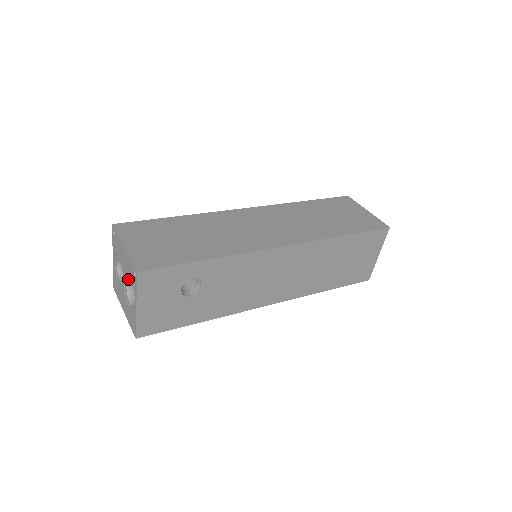
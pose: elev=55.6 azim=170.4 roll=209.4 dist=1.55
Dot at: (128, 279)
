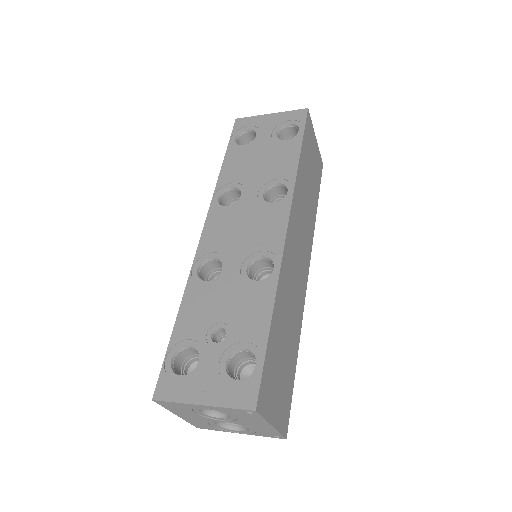
Dot at: (237, 423)
